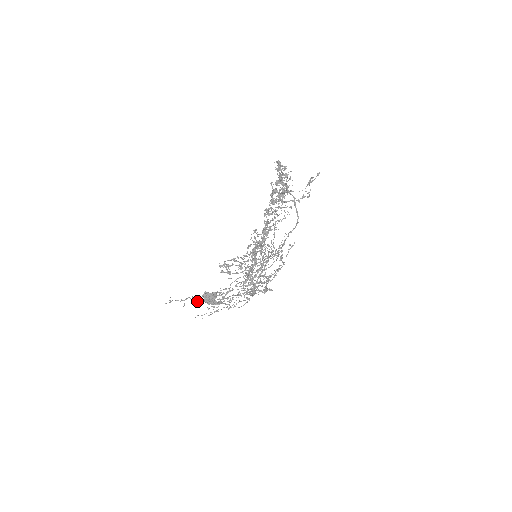
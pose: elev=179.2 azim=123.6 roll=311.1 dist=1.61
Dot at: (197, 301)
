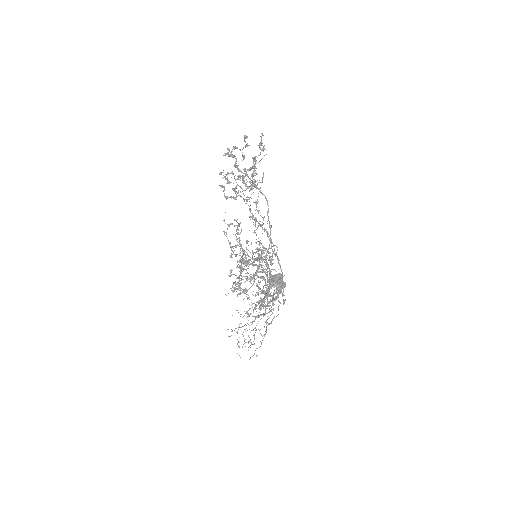
Dot at: occluded
